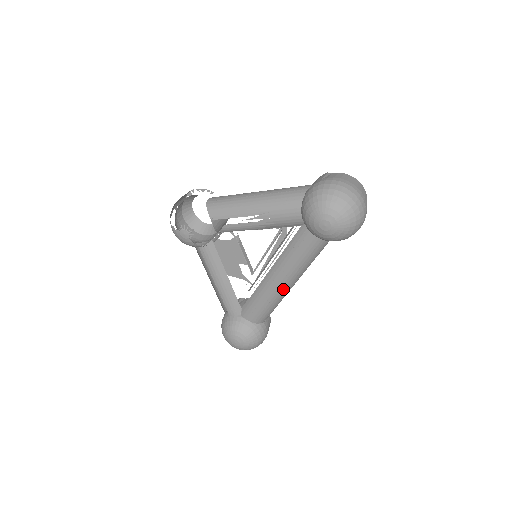
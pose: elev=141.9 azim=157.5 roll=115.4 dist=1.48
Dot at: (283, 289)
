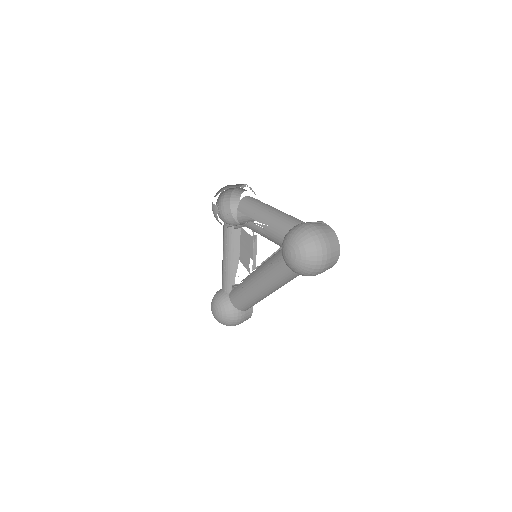
Dot at: (258, 291)
